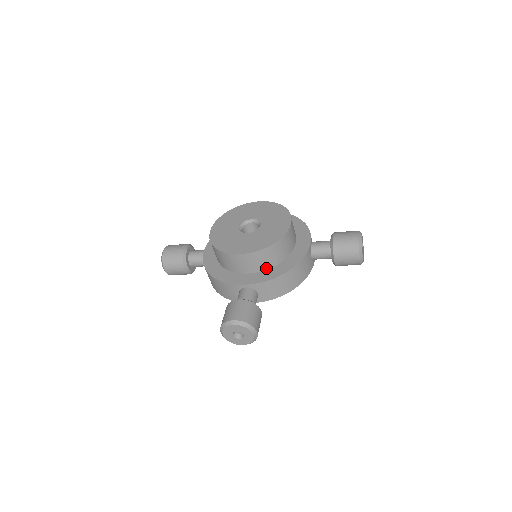
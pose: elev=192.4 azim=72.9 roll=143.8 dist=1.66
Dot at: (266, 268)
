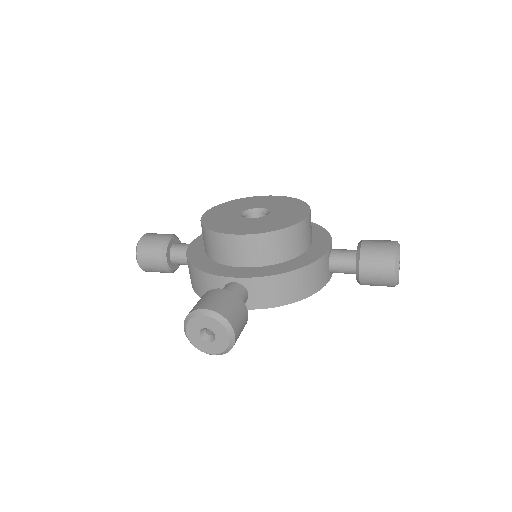
Dot at: (266, 263)
